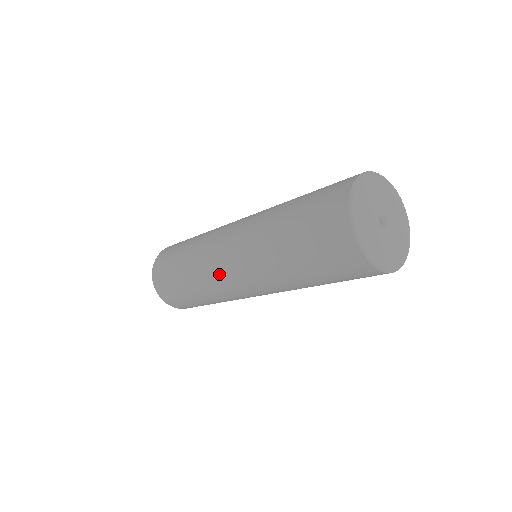
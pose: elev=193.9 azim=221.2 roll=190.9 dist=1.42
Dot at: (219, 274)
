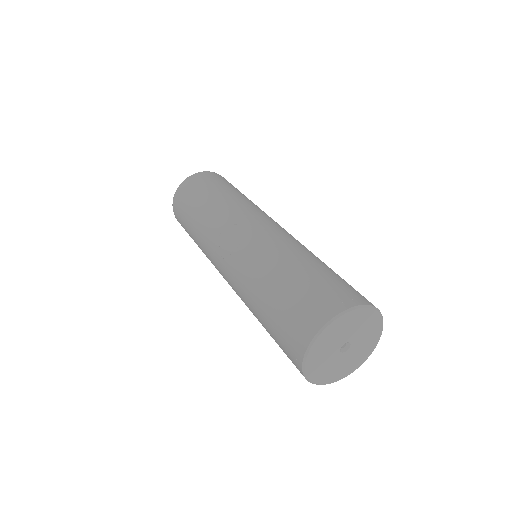
Dot at: occluded
